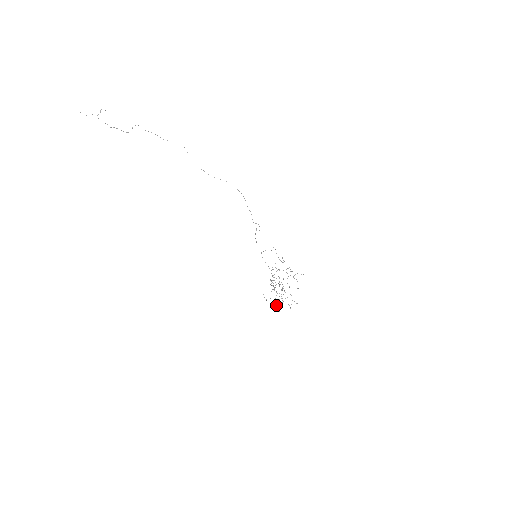
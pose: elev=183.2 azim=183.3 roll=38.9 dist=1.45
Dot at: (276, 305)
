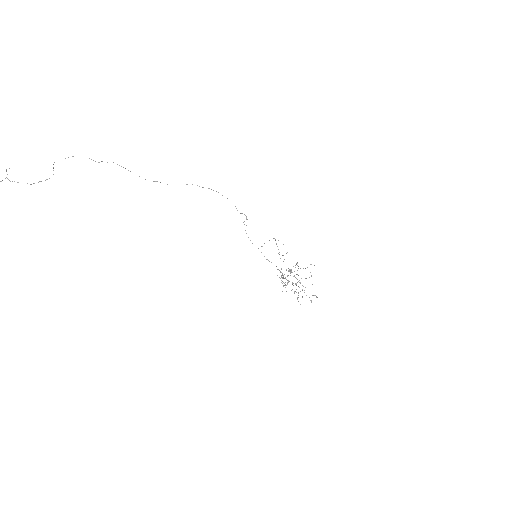
Dot at: occluded
